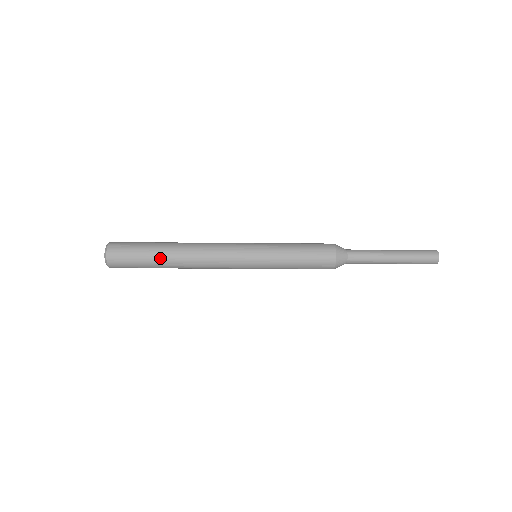
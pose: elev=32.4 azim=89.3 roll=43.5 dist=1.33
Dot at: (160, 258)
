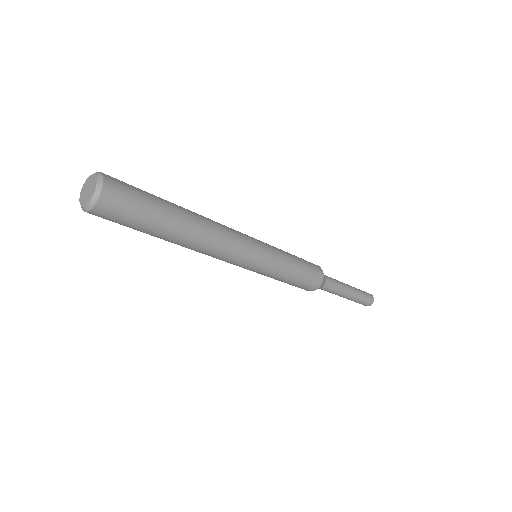
Dot at: (173, 219)
